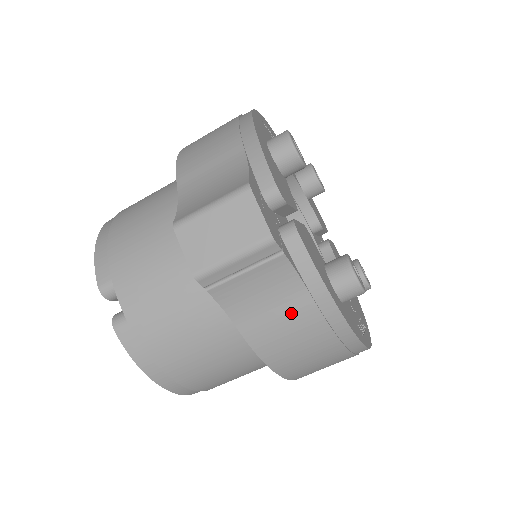
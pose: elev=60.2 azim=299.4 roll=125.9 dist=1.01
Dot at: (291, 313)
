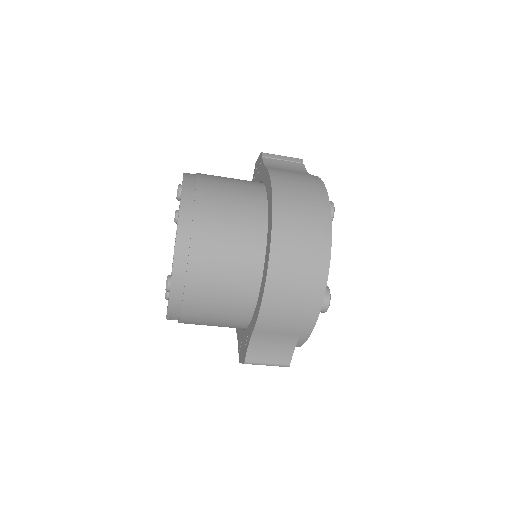
Dot at: occluded
